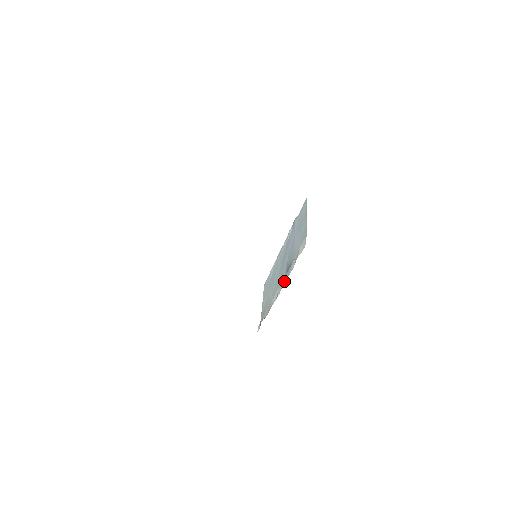
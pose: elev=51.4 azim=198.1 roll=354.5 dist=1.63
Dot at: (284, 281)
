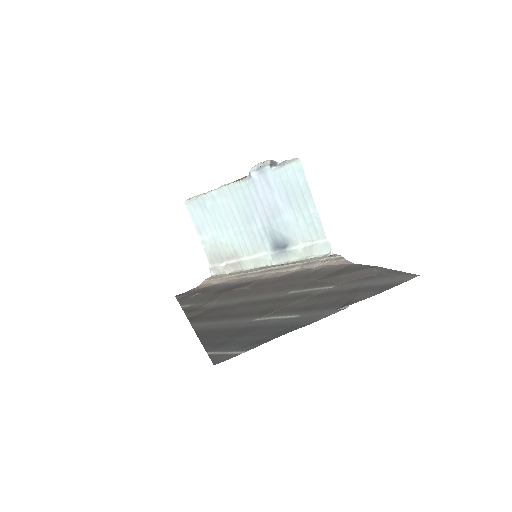
Dot at: (277, 260)
